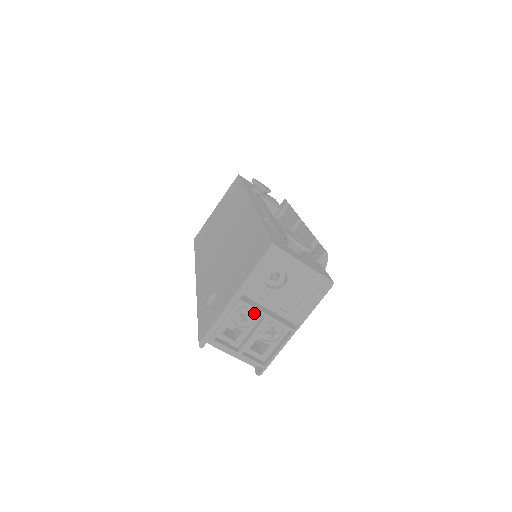
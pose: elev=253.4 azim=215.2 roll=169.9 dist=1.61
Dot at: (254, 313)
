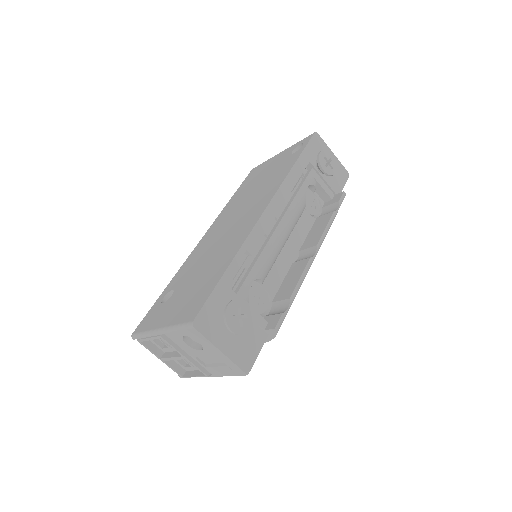
Dot at: occluded
